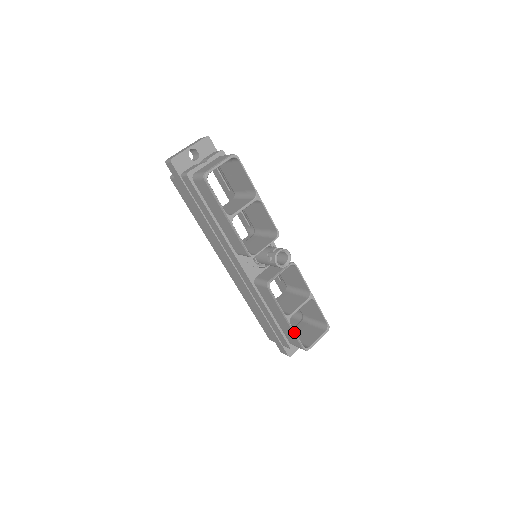
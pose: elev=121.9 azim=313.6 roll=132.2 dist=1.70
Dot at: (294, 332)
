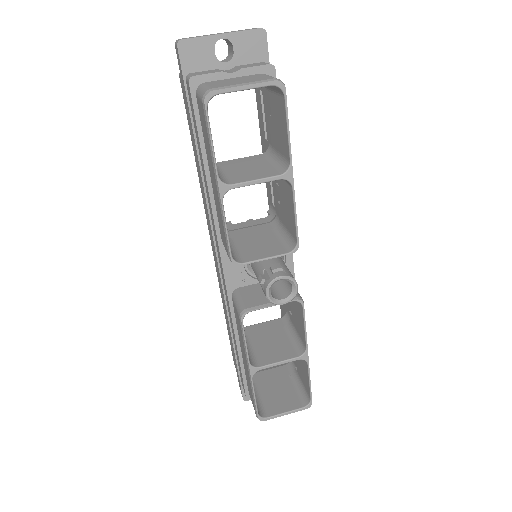
Dot at: (253, 391)
